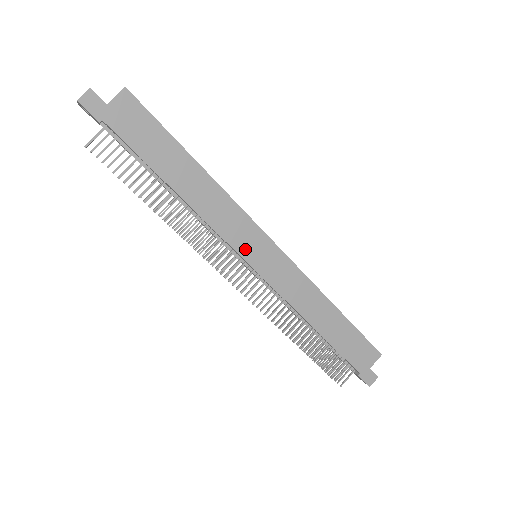
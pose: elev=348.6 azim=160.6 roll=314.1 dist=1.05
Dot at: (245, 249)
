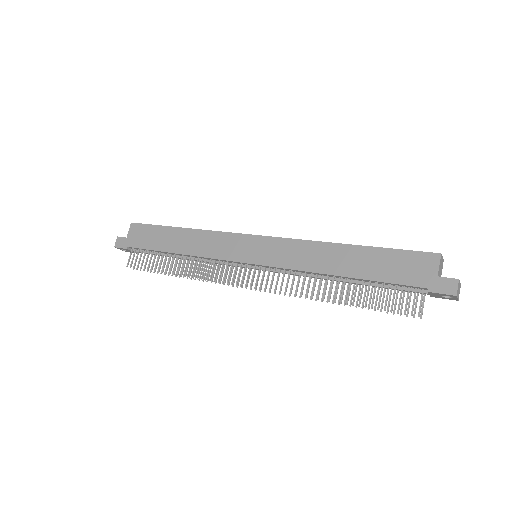
Dot at: (237, 255)
